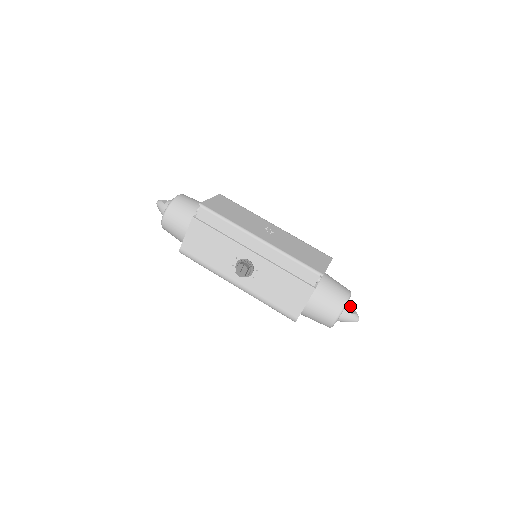
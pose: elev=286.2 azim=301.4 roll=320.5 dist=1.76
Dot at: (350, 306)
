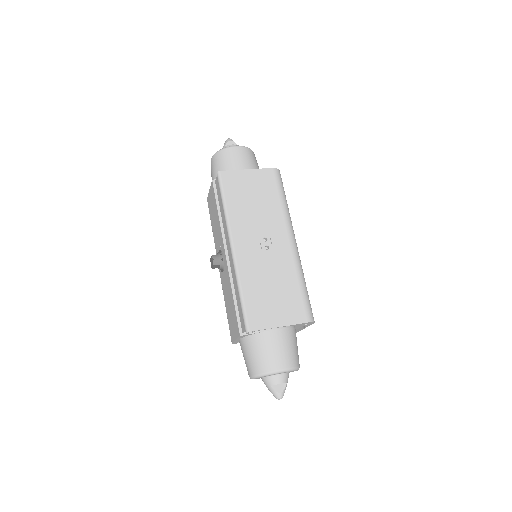
Dot at: (277, 380)
